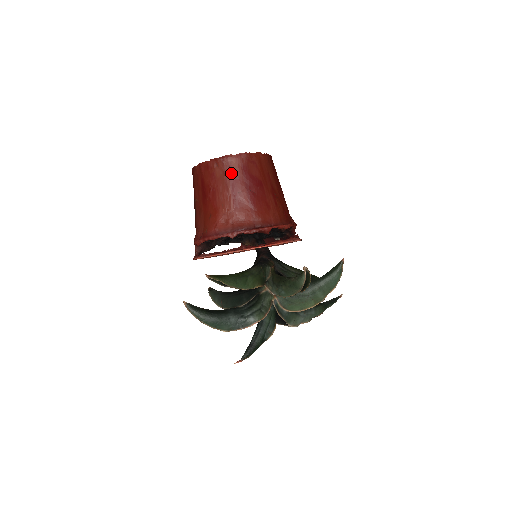
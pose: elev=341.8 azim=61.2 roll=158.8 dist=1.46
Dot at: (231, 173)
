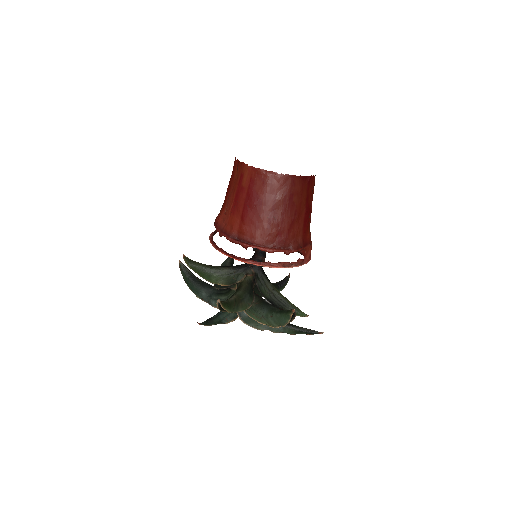
Dot at: (241, 181)
